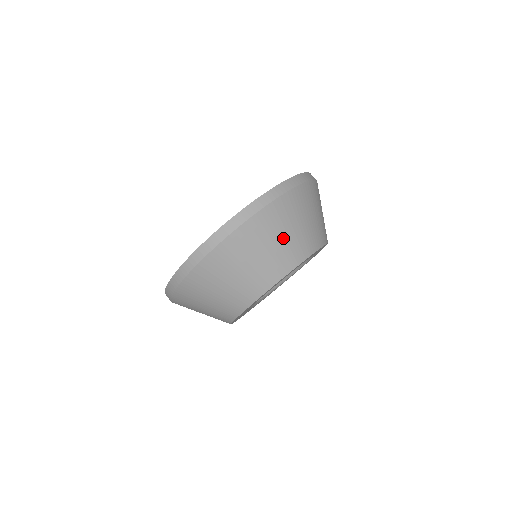
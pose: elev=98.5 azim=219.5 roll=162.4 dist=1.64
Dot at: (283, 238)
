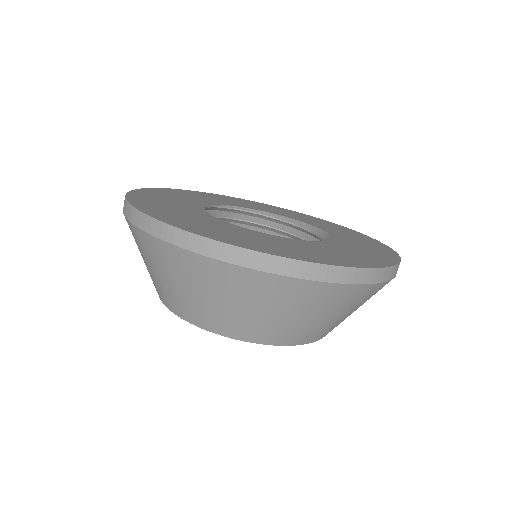
Dot at: (262, 313)
